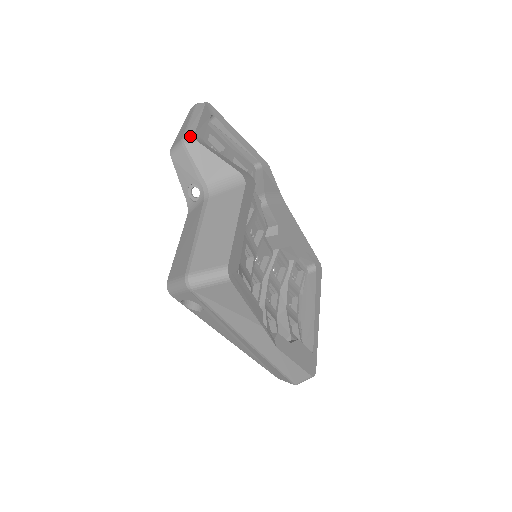
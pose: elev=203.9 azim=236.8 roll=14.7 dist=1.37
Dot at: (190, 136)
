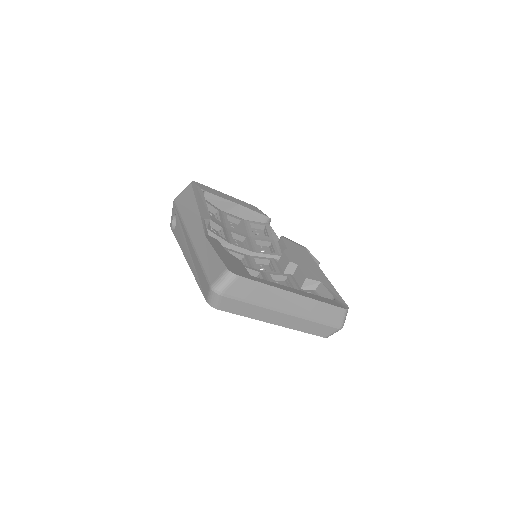
Dot at: occluded
